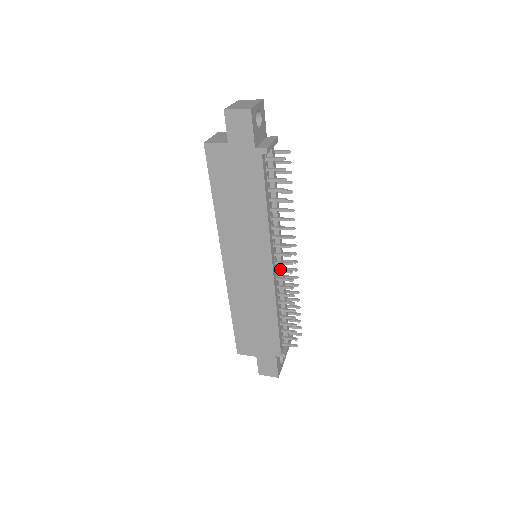
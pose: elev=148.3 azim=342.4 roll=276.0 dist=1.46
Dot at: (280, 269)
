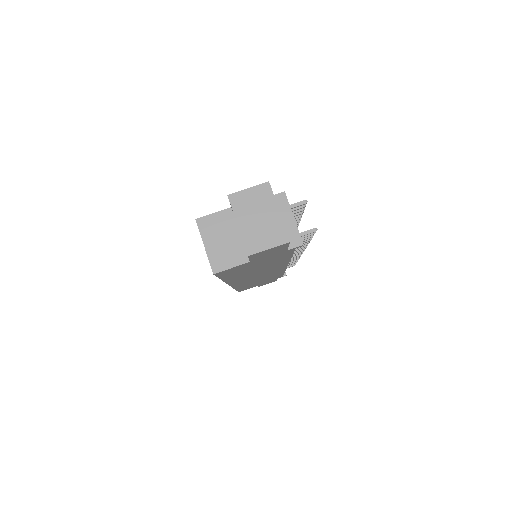
Dot at: occluded
